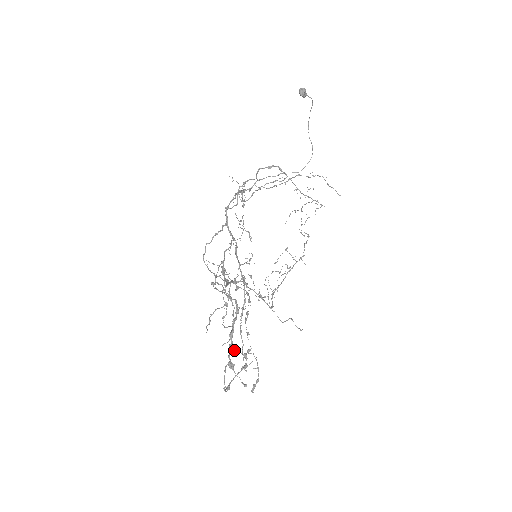
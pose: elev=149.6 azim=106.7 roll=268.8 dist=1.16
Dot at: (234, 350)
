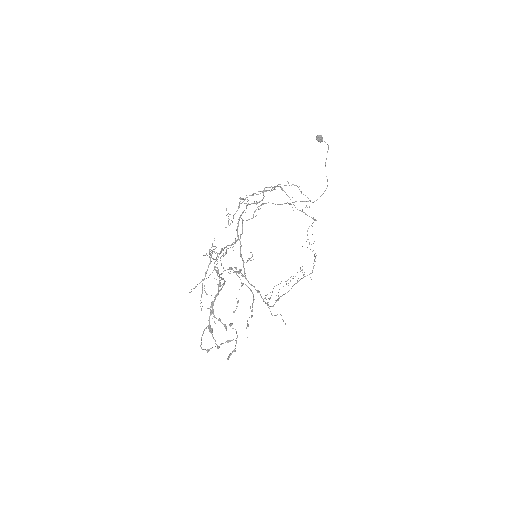
Dot at: (215, 317)
